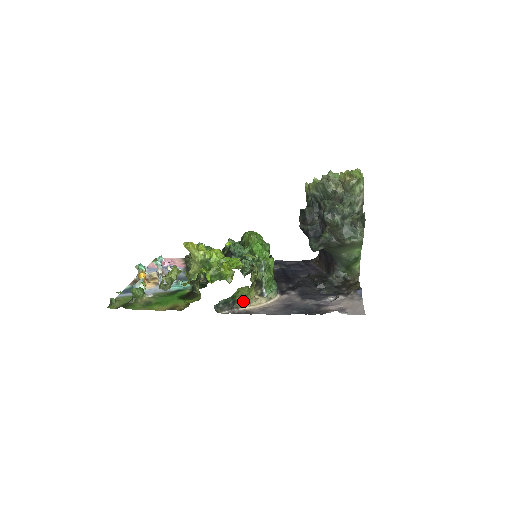
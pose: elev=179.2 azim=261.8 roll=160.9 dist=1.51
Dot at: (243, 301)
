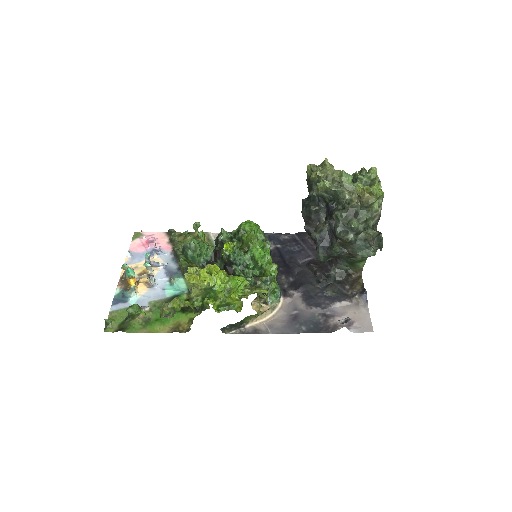
Dot at: occluded
